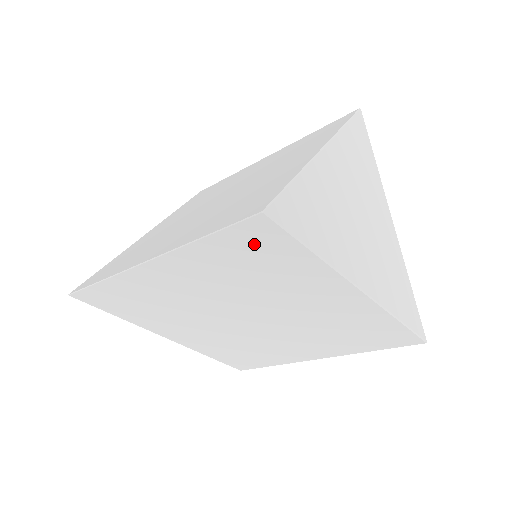
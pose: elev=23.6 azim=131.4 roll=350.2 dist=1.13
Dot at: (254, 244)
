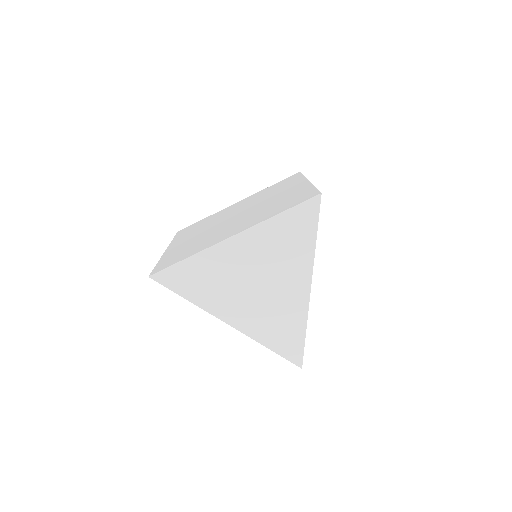
Dot at: occluded
